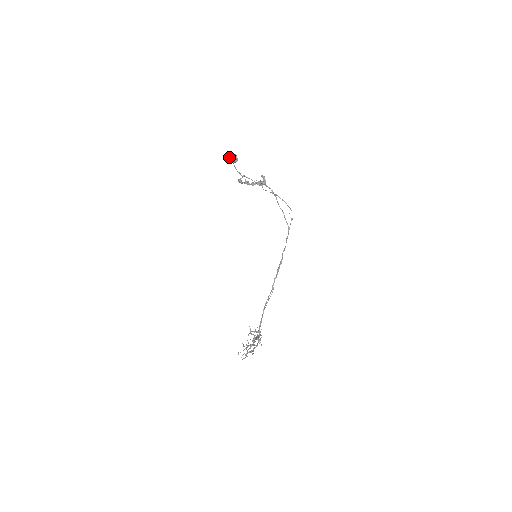
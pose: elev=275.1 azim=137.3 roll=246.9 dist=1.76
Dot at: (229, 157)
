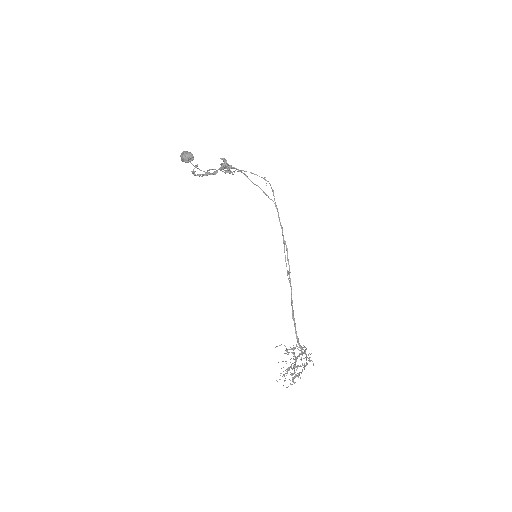
Dot at: (182, 157)
